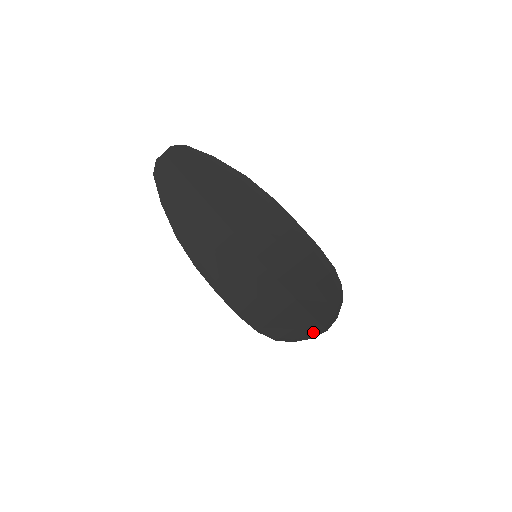
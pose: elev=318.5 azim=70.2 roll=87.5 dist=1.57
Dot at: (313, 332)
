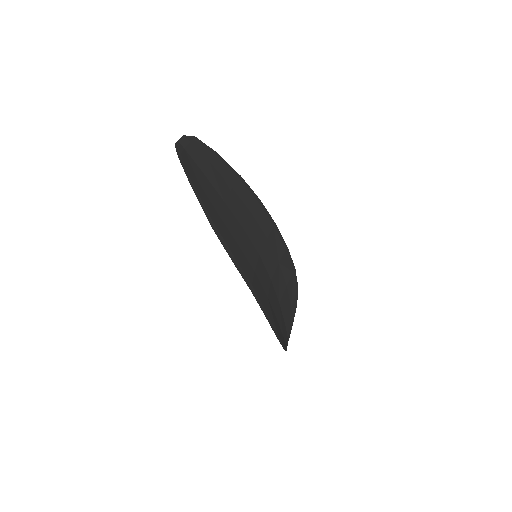
Dot at: (286, 342)
